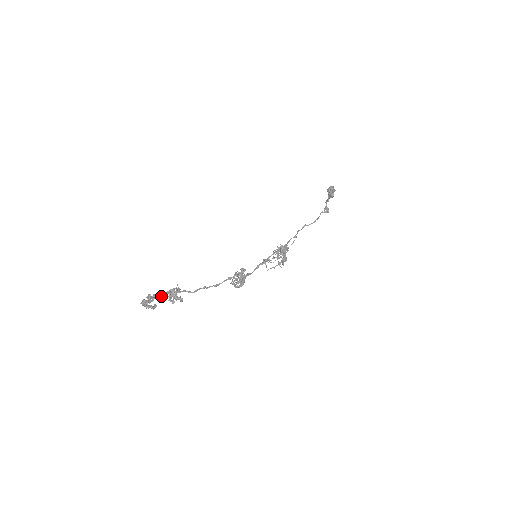
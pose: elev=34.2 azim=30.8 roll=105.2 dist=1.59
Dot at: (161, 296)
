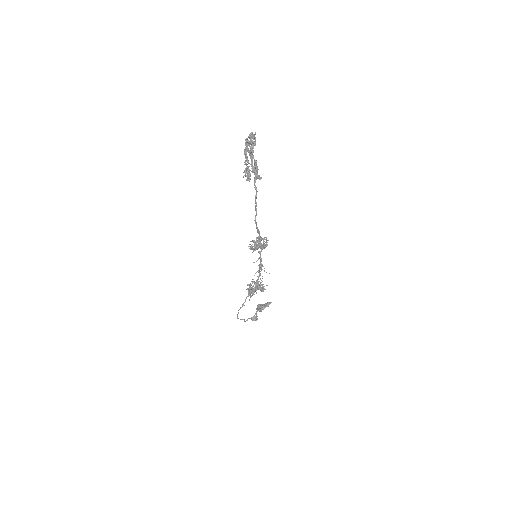
Dot at: (253, 155)
